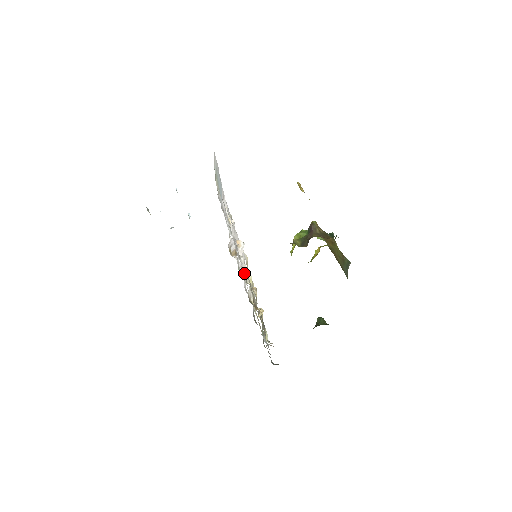
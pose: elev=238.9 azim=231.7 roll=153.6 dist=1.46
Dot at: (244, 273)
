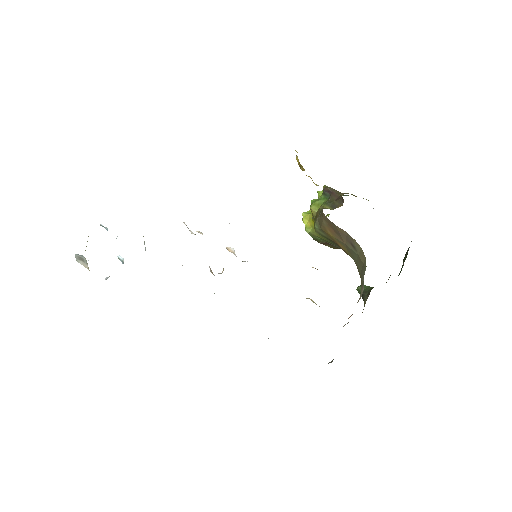
Dot at: occluded
